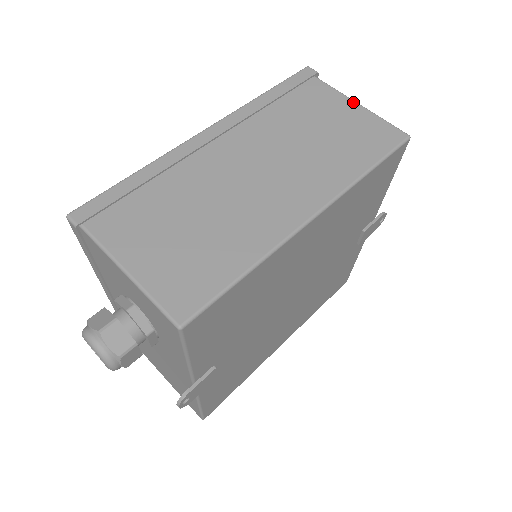
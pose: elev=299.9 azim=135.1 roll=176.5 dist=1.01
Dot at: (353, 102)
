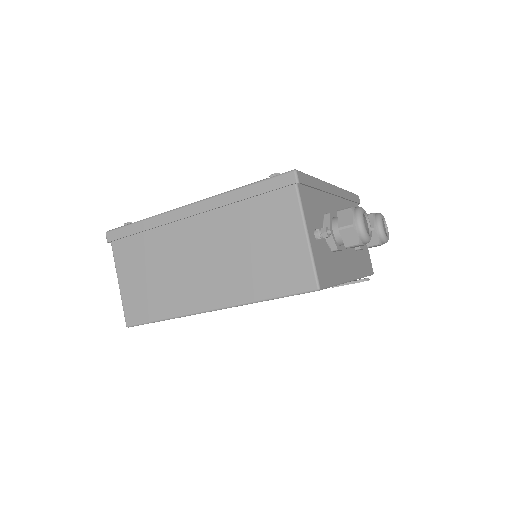
Dot at: (303, 230)
